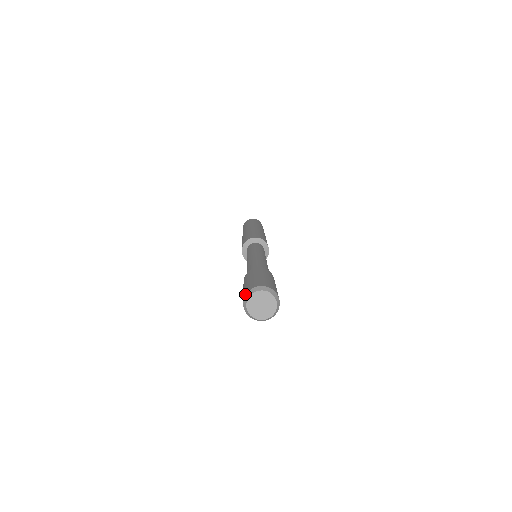
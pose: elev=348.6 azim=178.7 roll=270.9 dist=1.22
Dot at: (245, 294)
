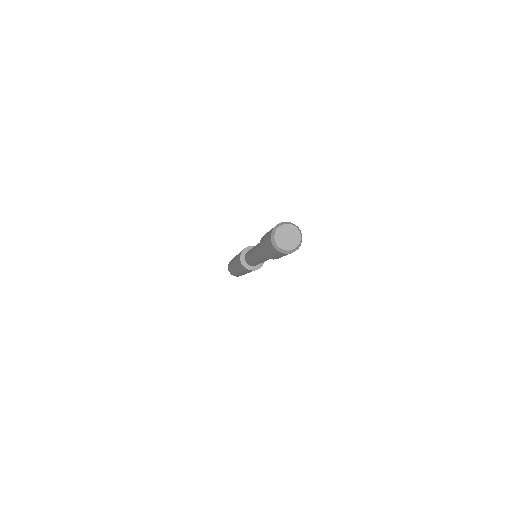
Dot at: (270, 241)
